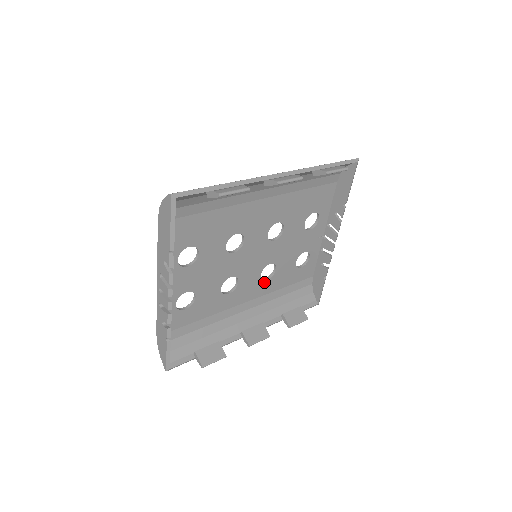
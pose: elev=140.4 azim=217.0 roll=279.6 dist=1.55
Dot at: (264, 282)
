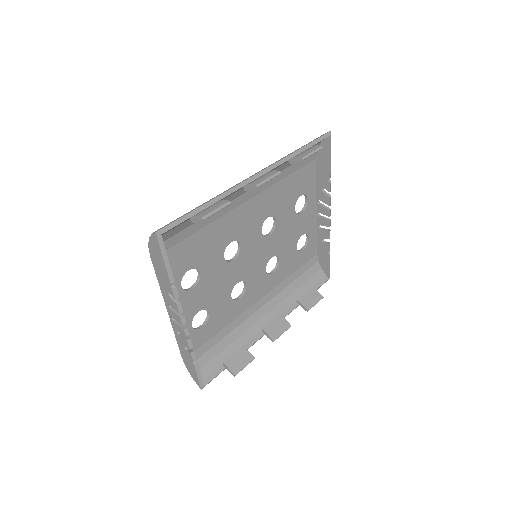
Dot at: (271, 276)
